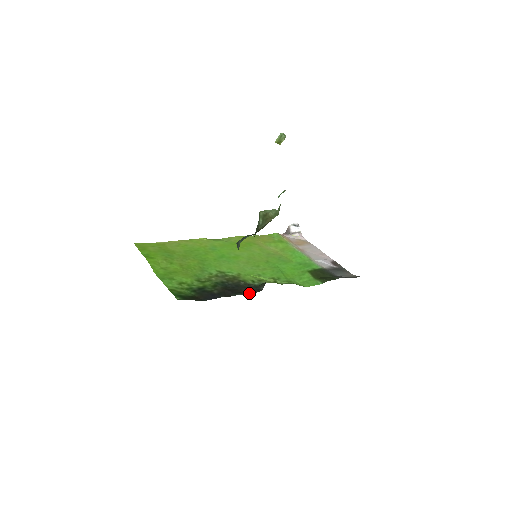
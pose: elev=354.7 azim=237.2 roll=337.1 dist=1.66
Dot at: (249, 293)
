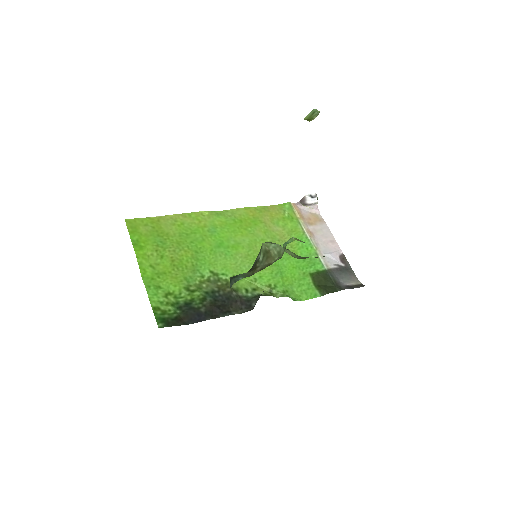
Dot at: (238, 312)
